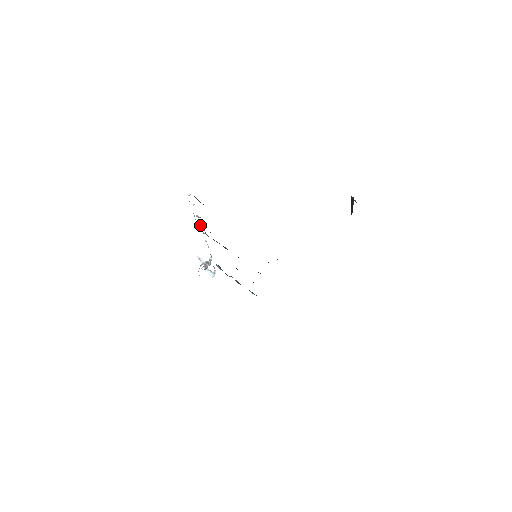
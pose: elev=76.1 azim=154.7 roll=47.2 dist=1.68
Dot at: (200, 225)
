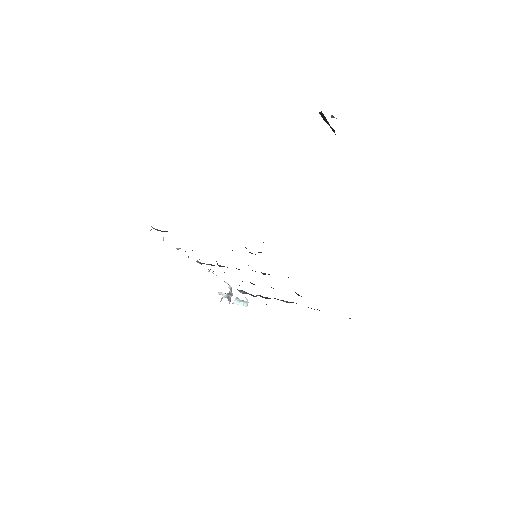
Dot at: (188, 257)
